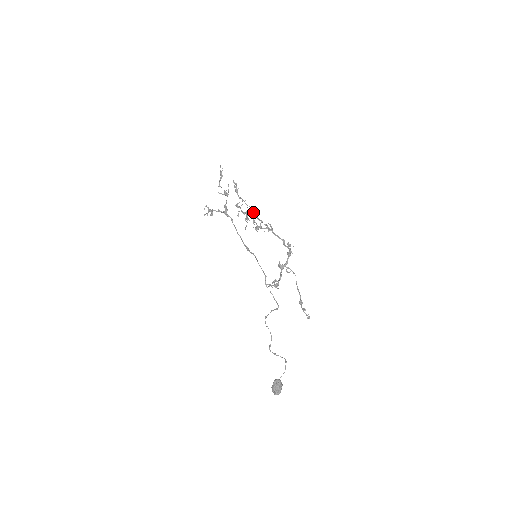
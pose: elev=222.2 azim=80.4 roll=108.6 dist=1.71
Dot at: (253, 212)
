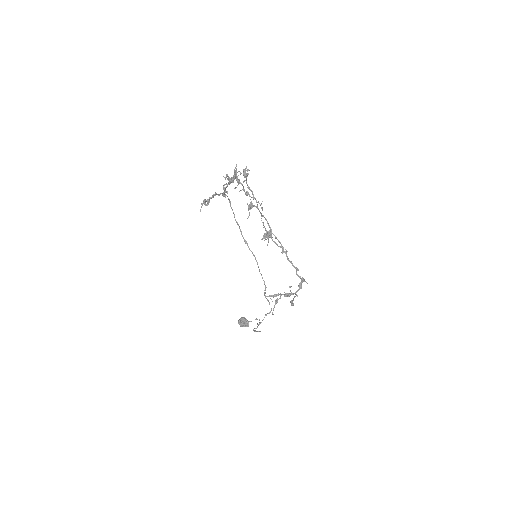
Dot at: (265, 218)
